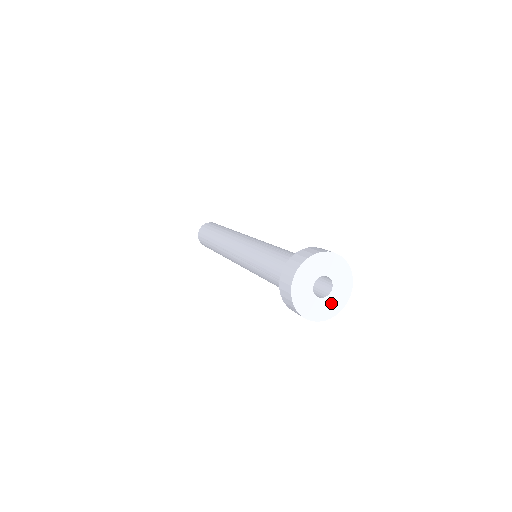
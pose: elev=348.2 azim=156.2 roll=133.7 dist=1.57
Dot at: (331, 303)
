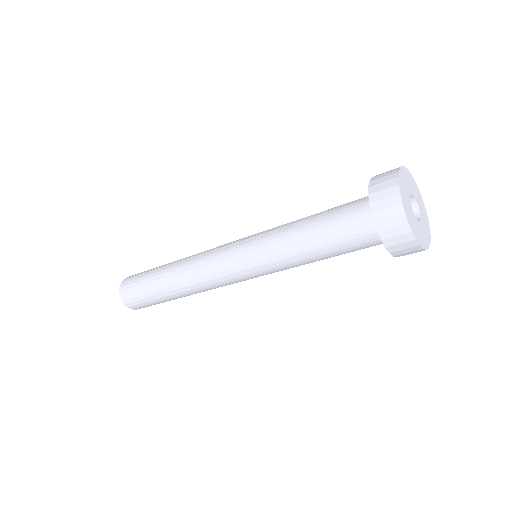
Dot at: (423, 231)
